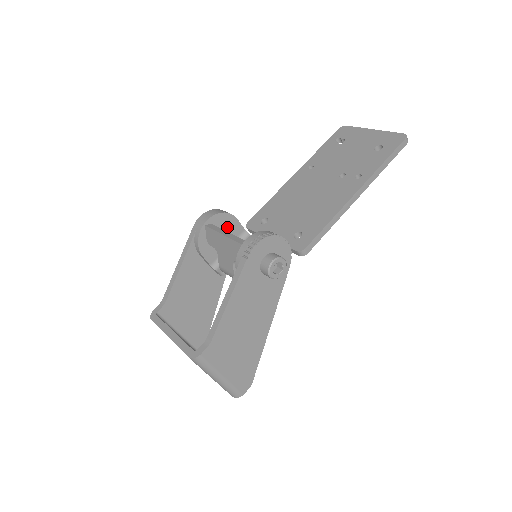
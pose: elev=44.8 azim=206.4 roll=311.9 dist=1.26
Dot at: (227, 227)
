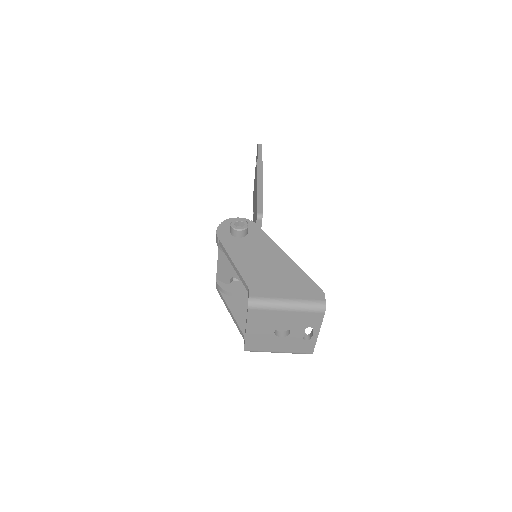
Dot at: occluded
